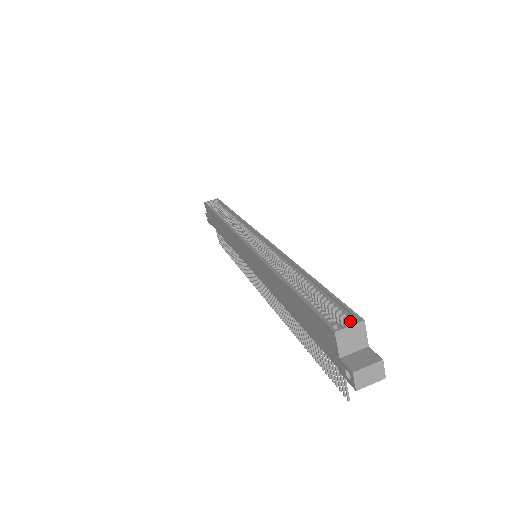
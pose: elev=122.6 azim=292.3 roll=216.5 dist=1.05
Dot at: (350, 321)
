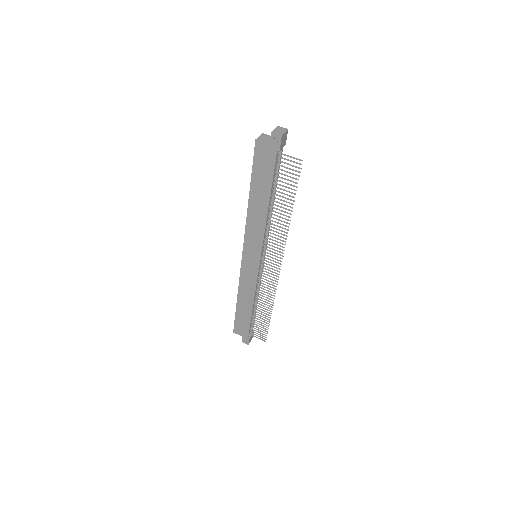
Dot at: occluded
